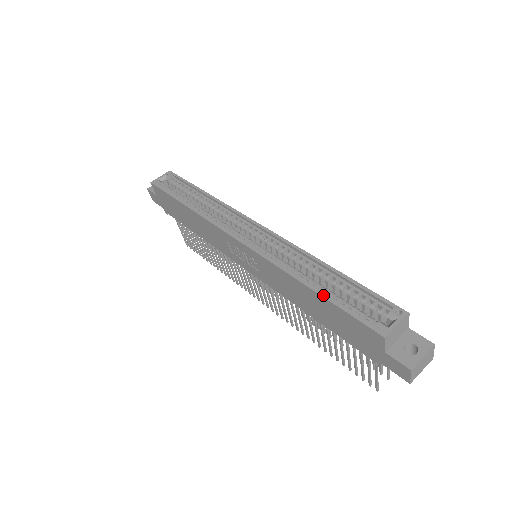
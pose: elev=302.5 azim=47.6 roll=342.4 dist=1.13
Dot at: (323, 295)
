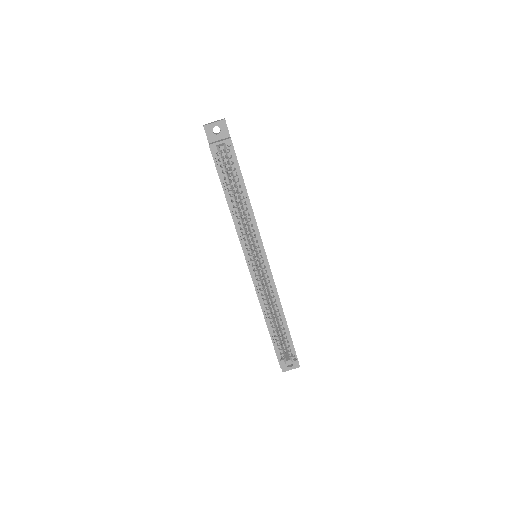
Dot at: (270, 334)
